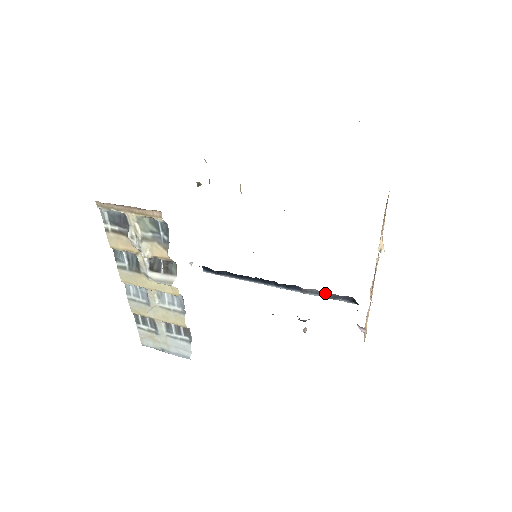
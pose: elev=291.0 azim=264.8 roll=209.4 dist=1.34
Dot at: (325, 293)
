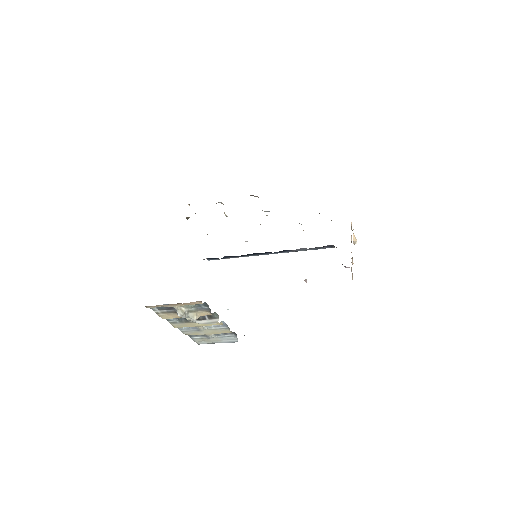
Dot at: (311, 248)
